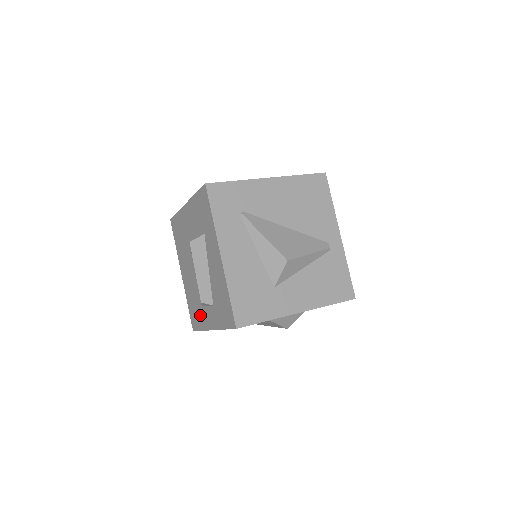
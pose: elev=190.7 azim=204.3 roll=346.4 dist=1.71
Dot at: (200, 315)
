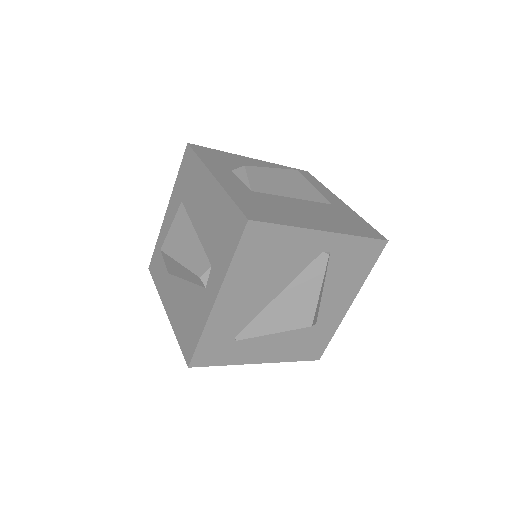
Dot at: occluded
